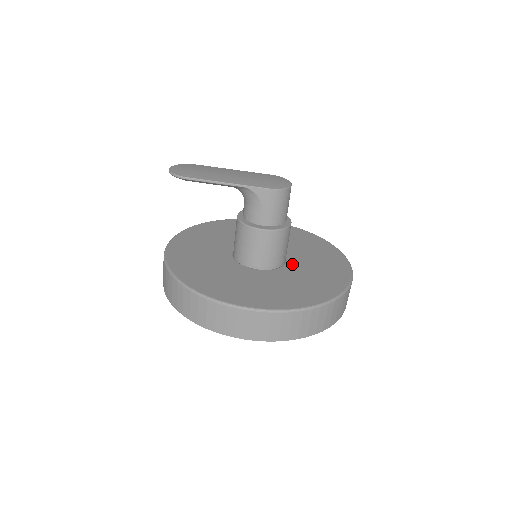
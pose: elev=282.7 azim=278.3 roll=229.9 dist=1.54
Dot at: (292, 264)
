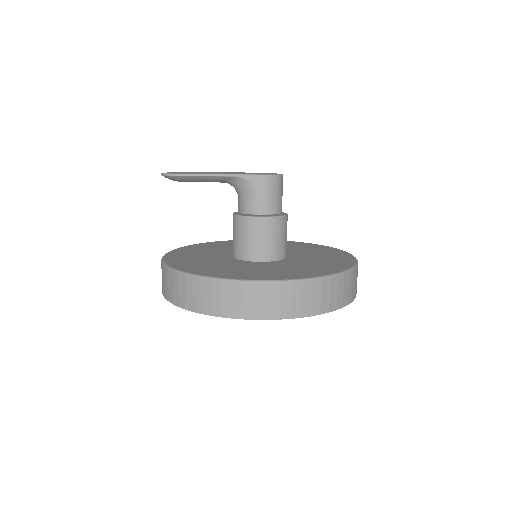
Dot at: (294, 257)
